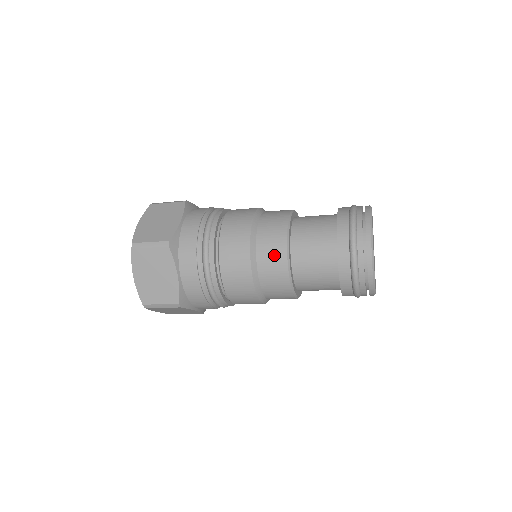
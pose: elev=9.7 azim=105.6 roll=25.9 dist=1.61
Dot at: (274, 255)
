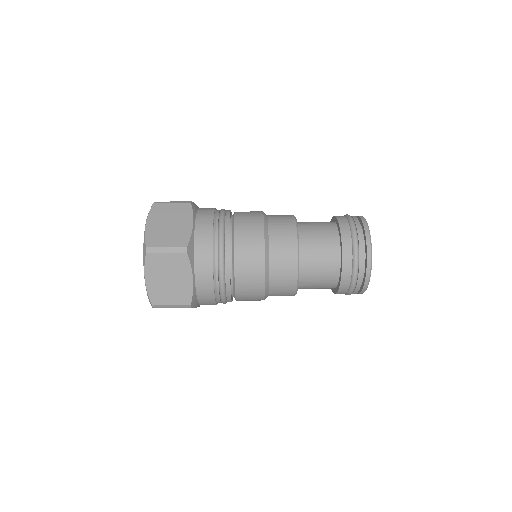
Dot at: (286, 262)
